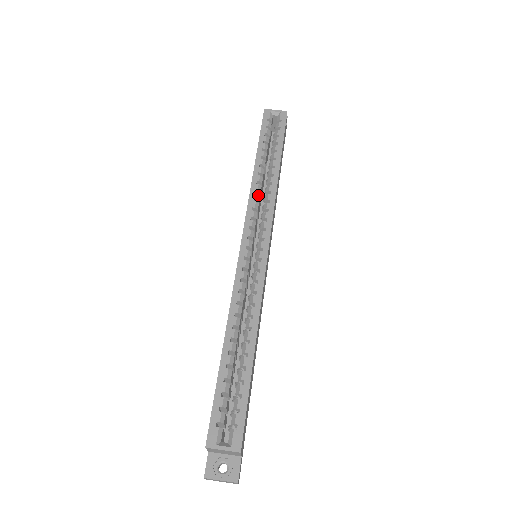
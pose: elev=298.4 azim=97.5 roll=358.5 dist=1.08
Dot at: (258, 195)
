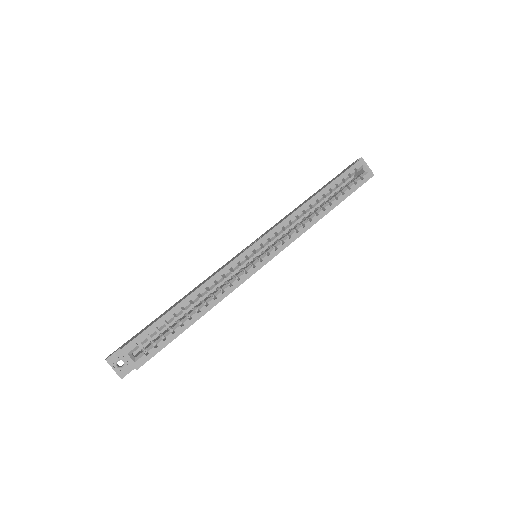
Dot at: (295, 220)
